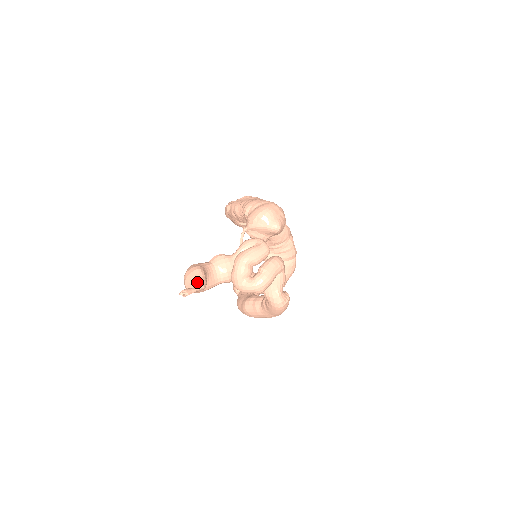
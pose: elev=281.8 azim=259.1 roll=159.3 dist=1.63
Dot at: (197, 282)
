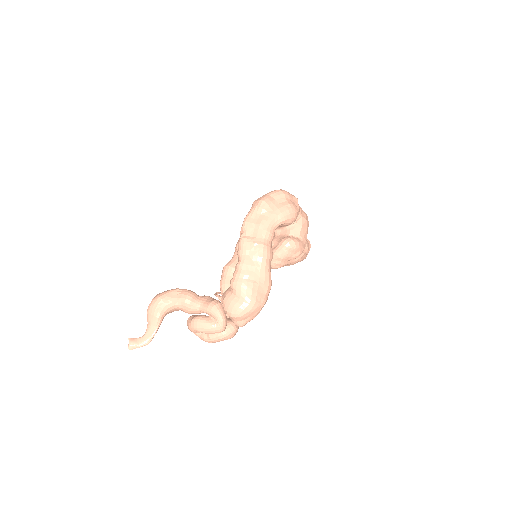
Dot at: (148, 331)
